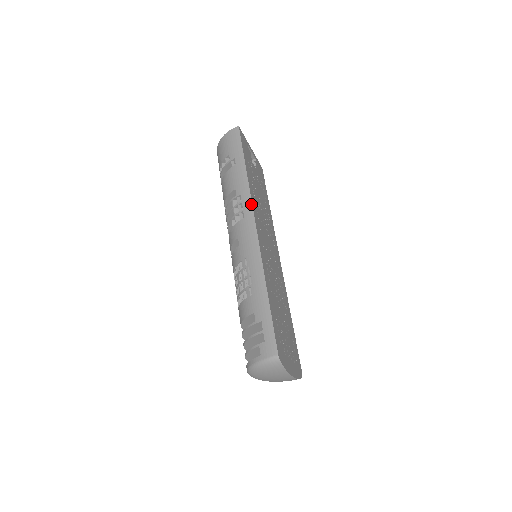
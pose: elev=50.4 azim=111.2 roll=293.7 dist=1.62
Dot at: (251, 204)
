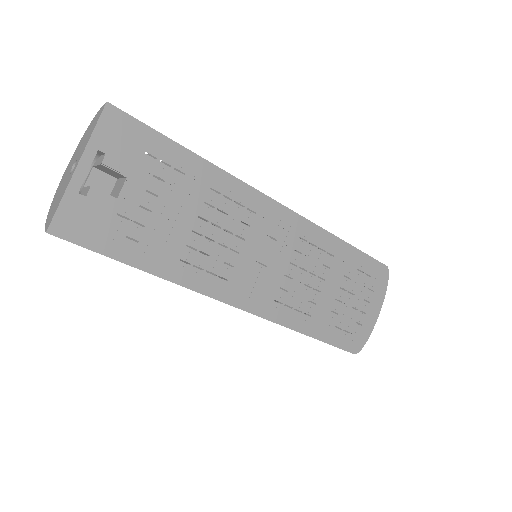
Dot at: occluded
